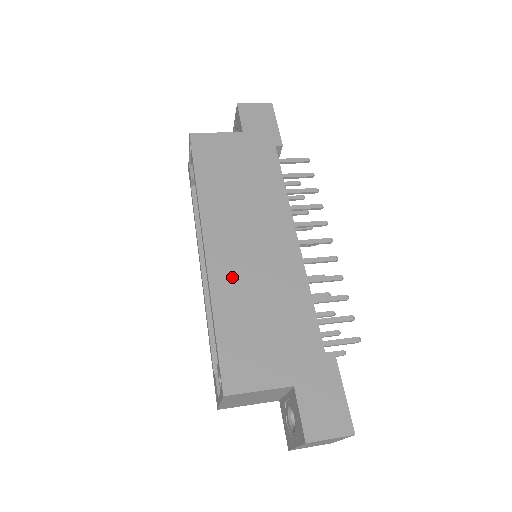
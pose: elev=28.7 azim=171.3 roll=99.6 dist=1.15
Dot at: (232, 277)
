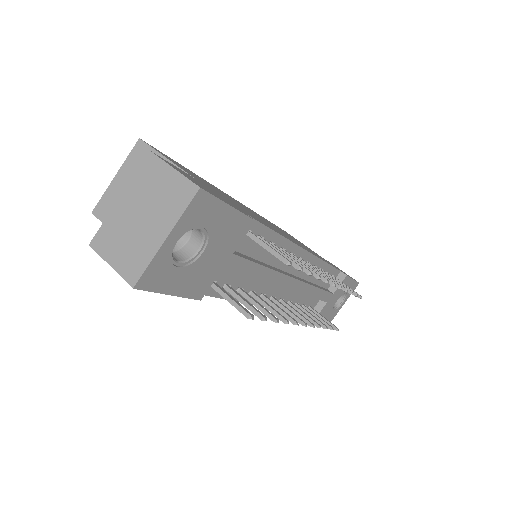
Dot at: occluded
